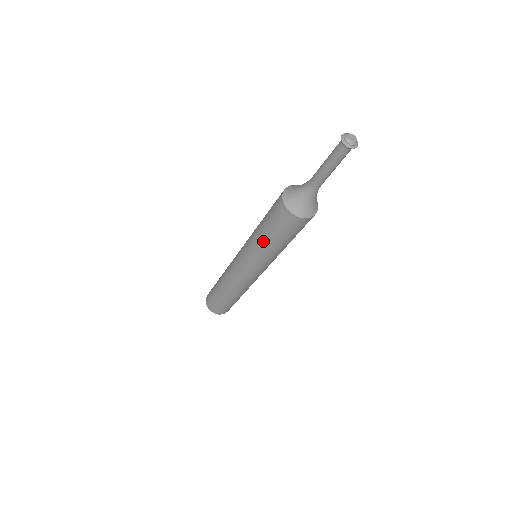
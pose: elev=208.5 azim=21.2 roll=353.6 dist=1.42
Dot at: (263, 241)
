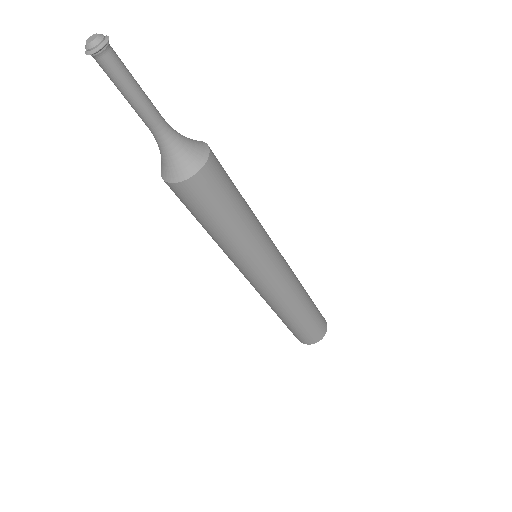
Dot at: occluded
